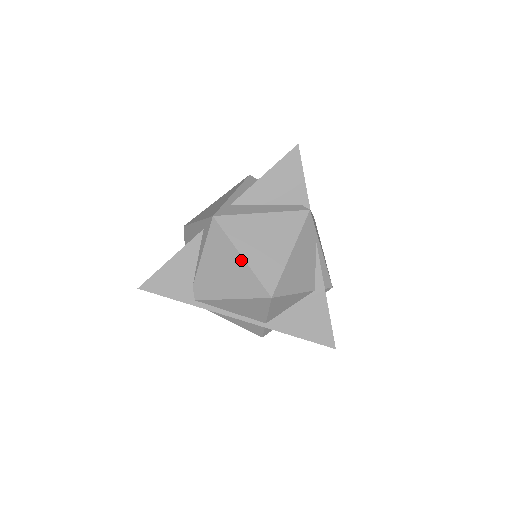
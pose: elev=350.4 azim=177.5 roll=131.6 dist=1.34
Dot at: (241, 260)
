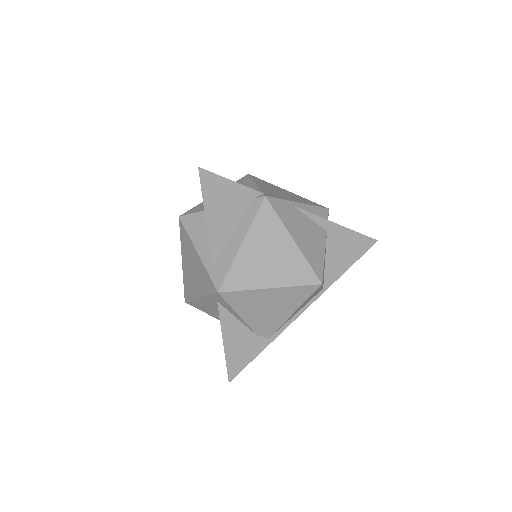
Dot at: (273, 290)
